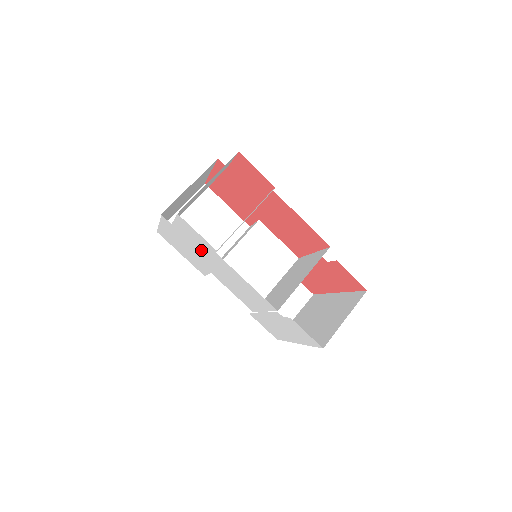
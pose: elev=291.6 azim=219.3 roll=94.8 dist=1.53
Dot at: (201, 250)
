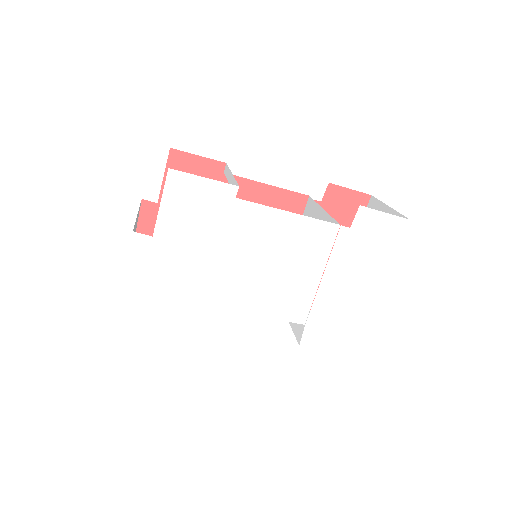
Dot at: (209, 241)
